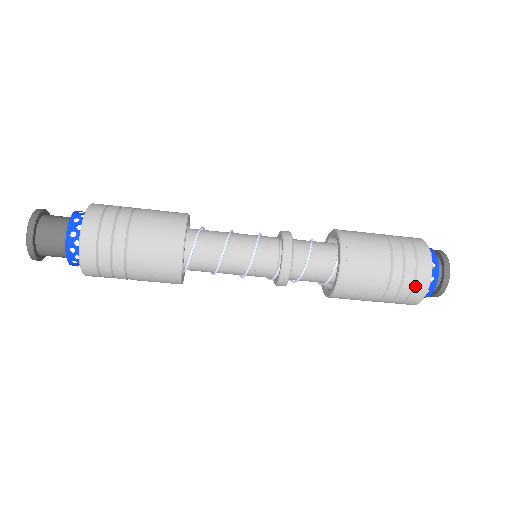
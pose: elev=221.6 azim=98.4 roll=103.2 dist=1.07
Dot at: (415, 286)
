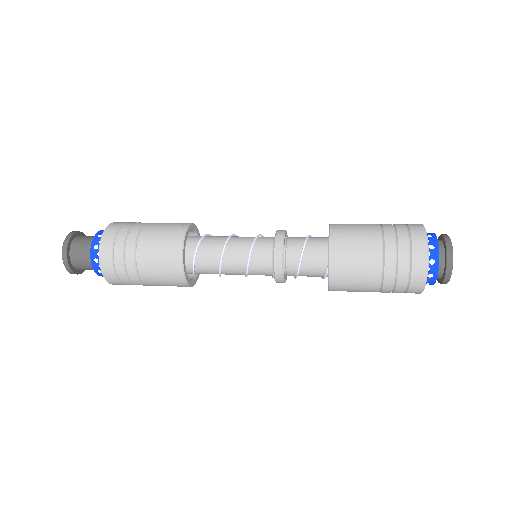
Dot at: (409, 286)
